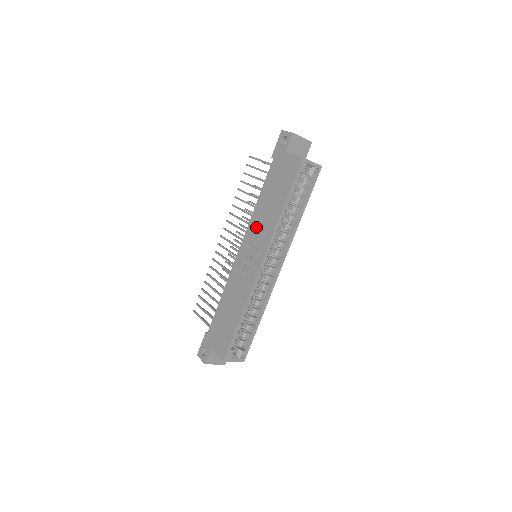
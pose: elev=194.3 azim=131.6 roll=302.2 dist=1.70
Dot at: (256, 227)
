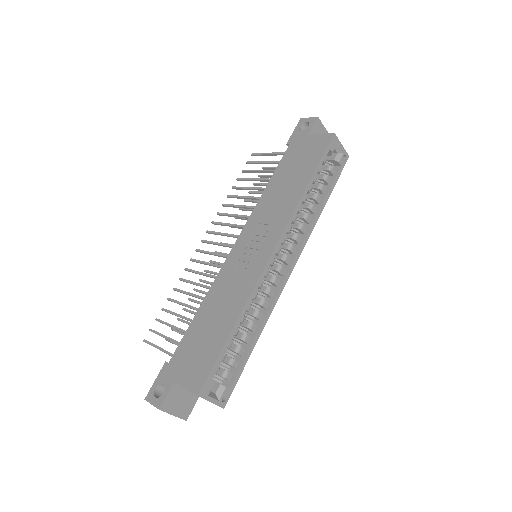
Dot at: (263, 214)
